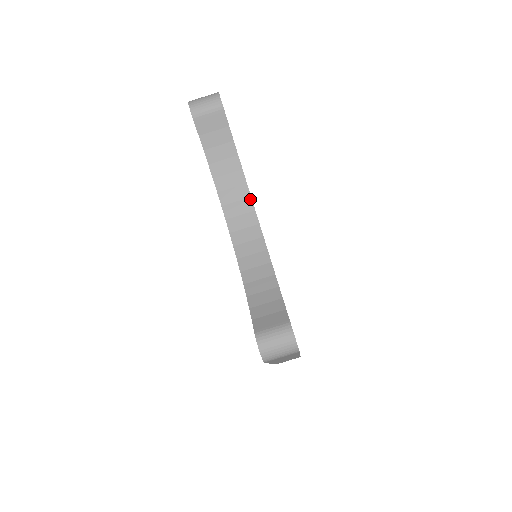
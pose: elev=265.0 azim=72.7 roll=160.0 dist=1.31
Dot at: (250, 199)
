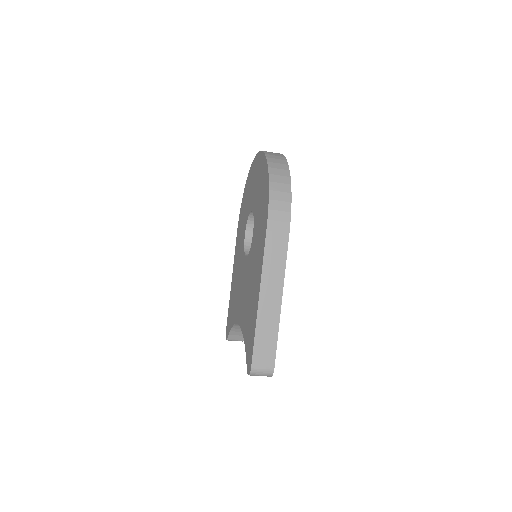
Dot at: occluded
